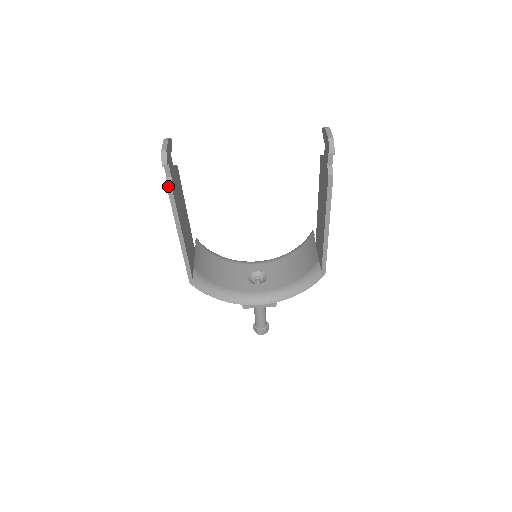
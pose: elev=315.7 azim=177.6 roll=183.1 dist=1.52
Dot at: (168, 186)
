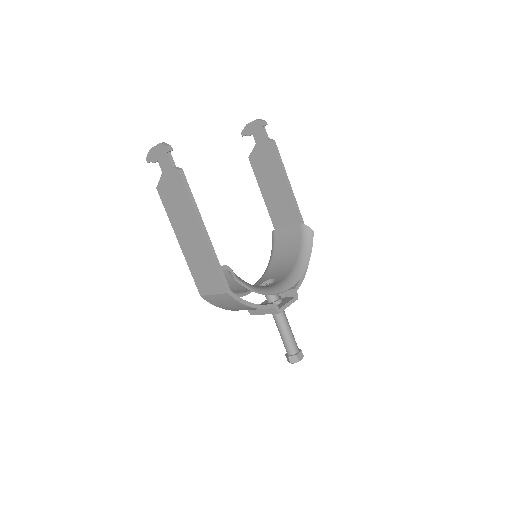
Dot at: (180, 169)
